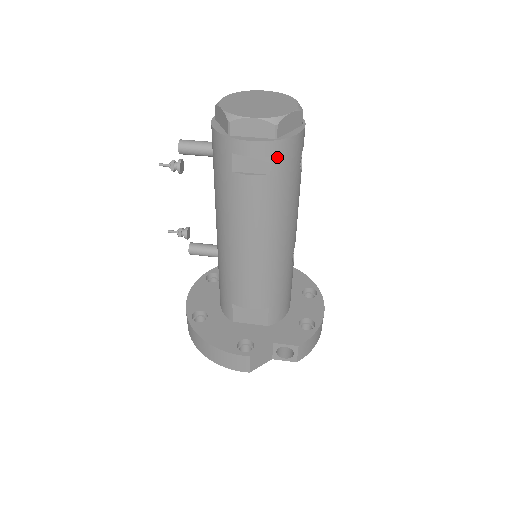
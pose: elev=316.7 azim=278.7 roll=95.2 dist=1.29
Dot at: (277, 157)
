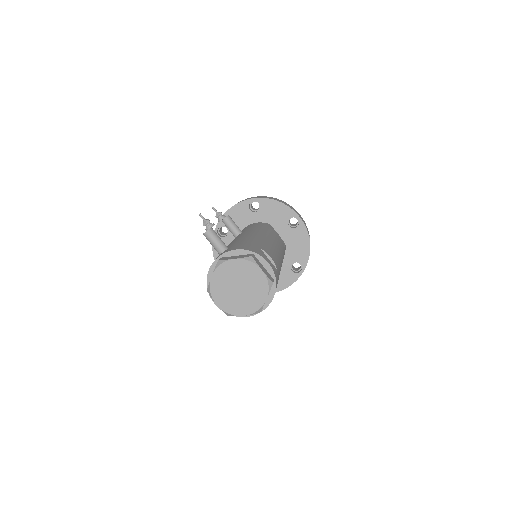
Dot at: occluded
